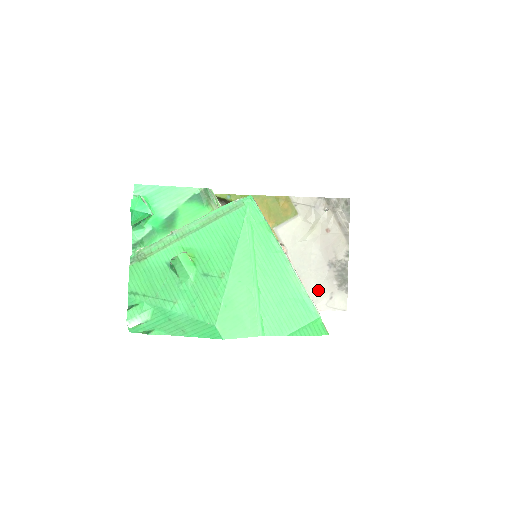
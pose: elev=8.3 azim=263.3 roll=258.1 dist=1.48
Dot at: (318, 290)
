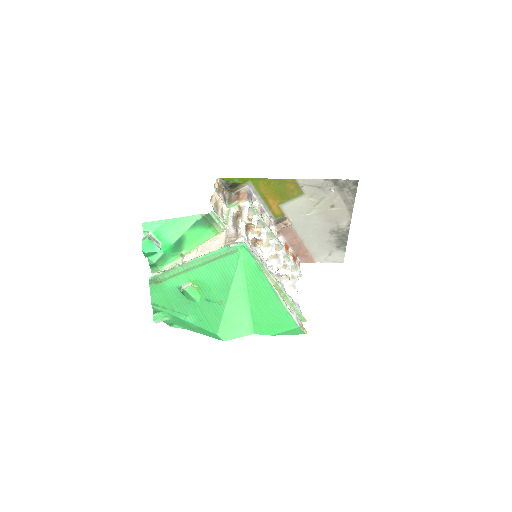
Dot at: (319, 249)
